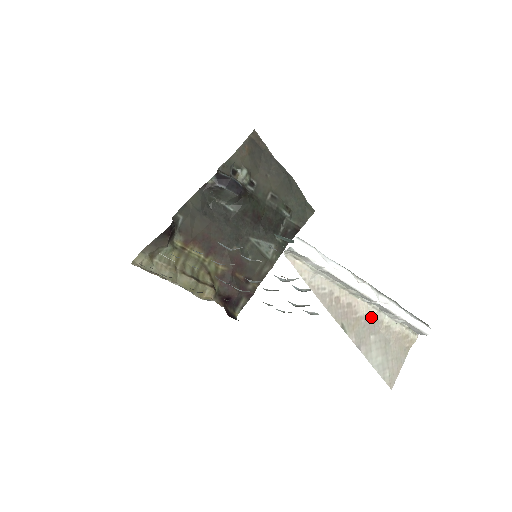
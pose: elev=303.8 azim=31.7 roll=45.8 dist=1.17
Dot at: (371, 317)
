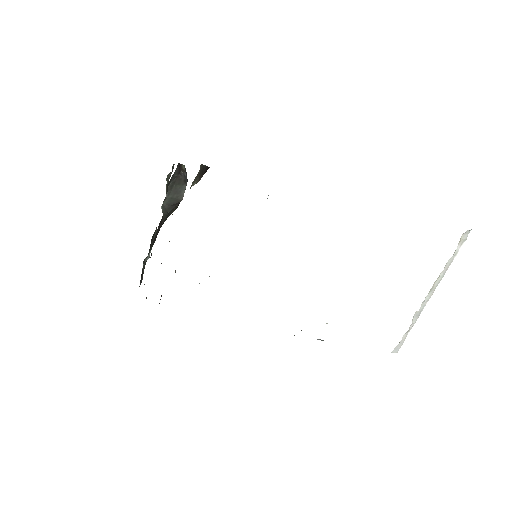
Dot at: occluded
